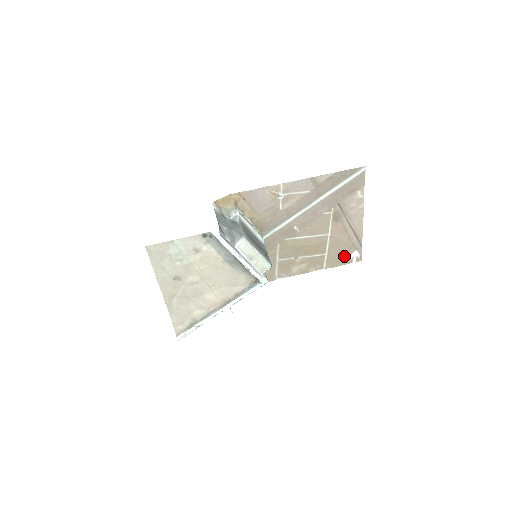
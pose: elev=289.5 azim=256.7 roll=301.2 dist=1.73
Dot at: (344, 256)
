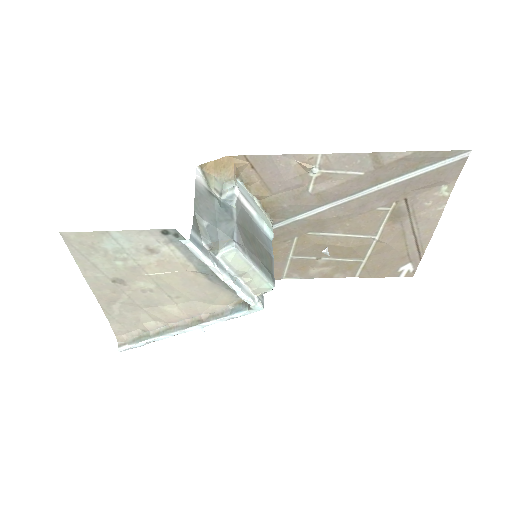
Dot at: (390, 267)
